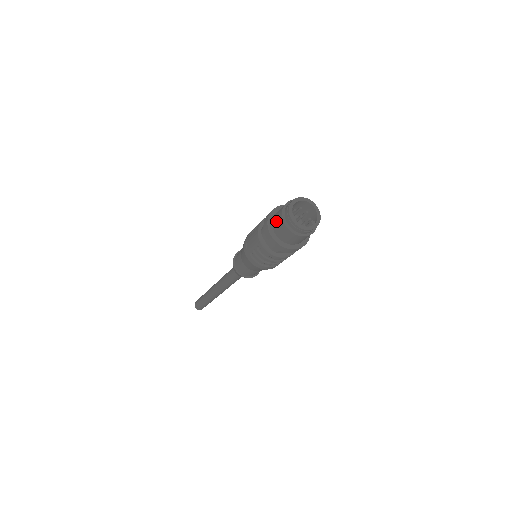
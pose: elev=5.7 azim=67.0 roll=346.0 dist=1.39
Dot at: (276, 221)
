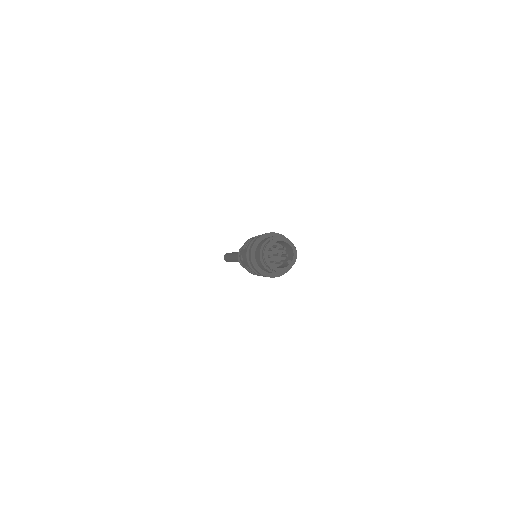
Dot at: (257, 257)
